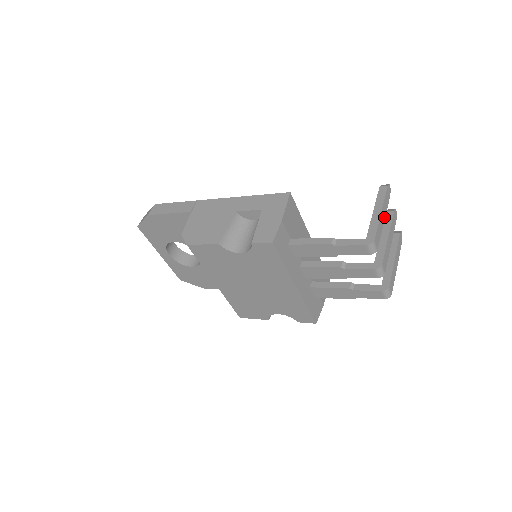
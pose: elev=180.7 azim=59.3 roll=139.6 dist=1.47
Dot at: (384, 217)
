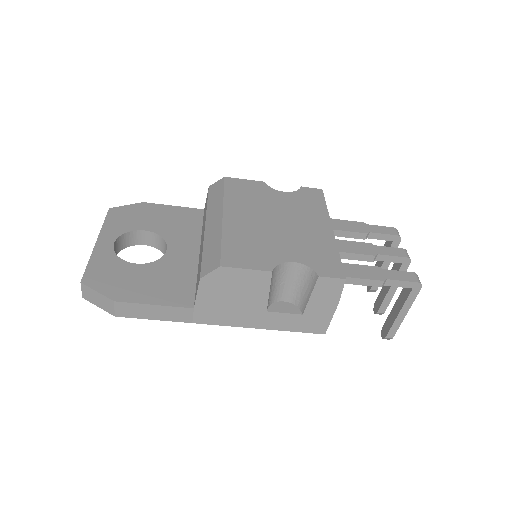
Dot at: (386, 268)
